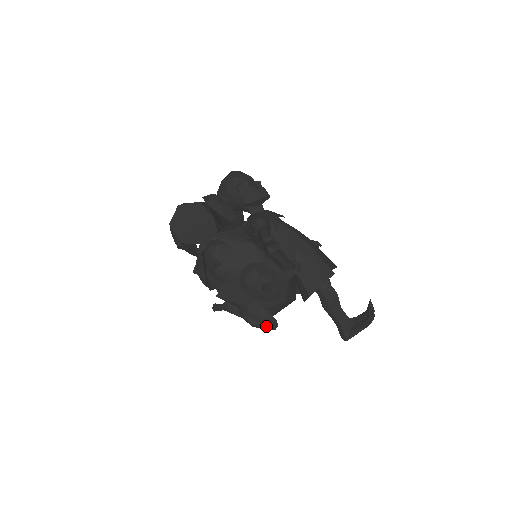
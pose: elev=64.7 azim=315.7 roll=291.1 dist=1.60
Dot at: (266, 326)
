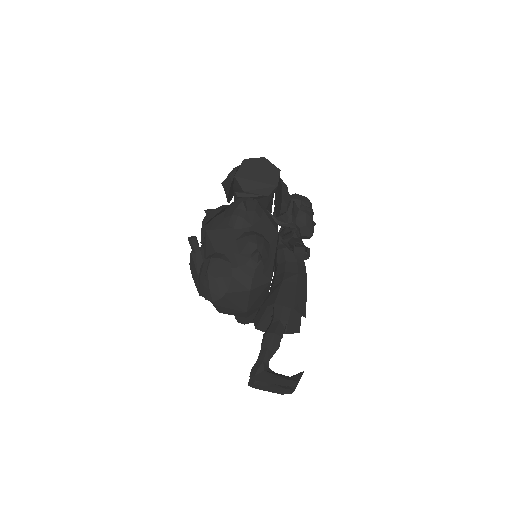
Dot at: (214, 286)
